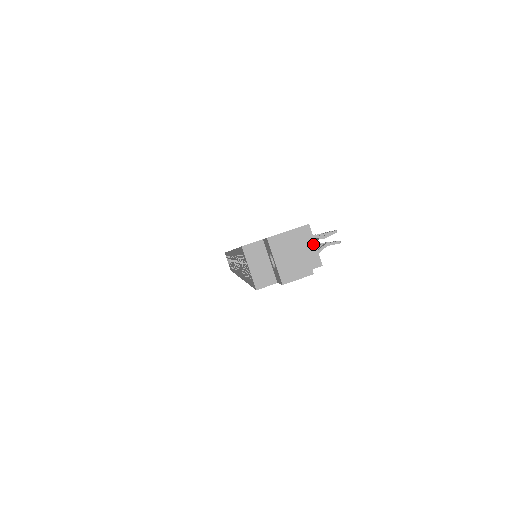
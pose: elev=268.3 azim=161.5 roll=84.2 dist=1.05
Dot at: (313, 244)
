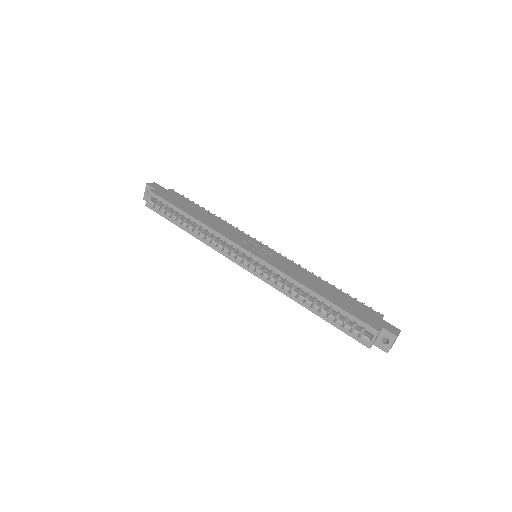
Dot at: occluded
